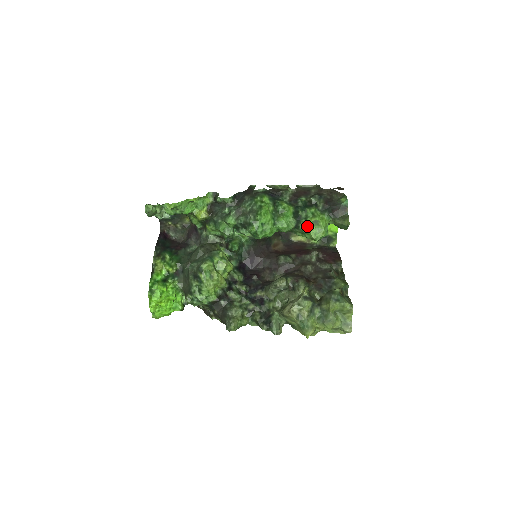
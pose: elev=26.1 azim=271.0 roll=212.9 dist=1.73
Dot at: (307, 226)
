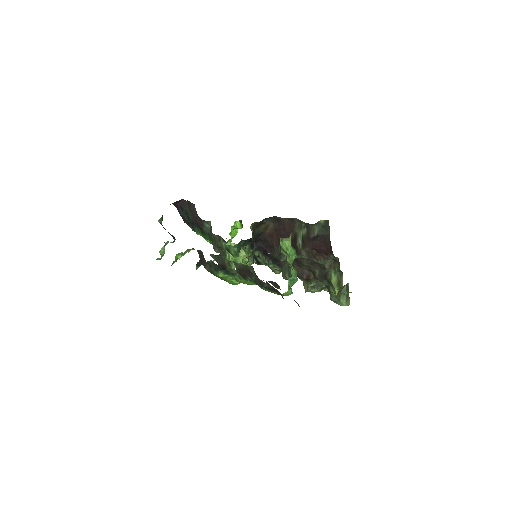
Dot at: occluded
